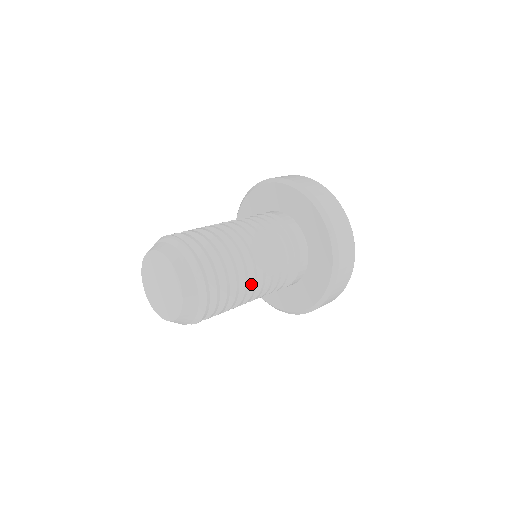
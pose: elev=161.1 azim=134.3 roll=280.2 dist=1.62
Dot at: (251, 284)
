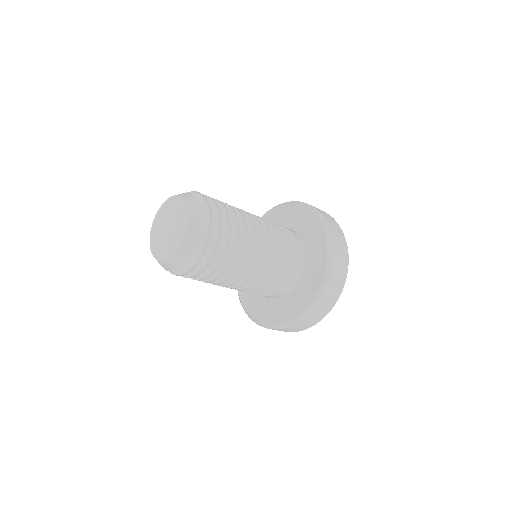
Dot at: (247, 260)
